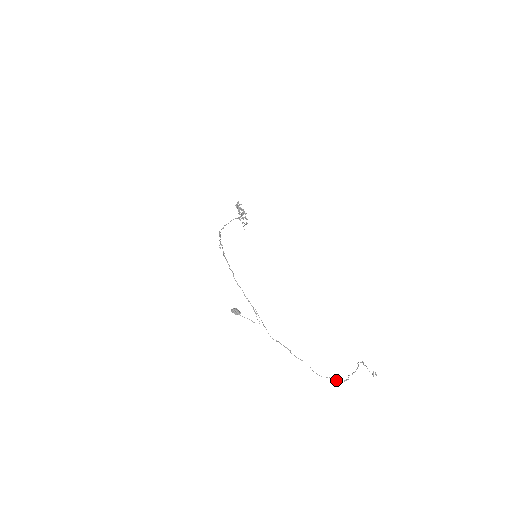
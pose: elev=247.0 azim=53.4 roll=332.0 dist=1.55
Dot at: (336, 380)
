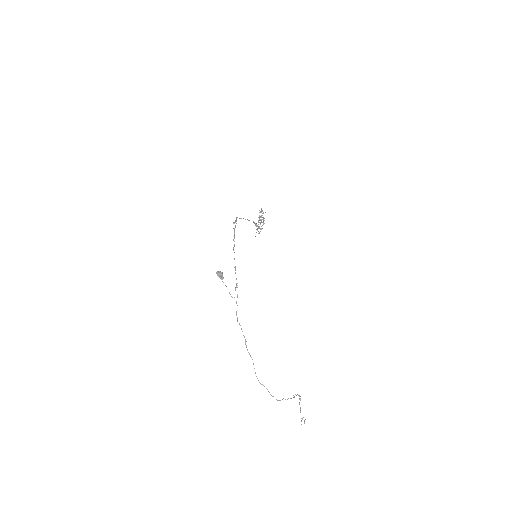
Dot at: occluded
